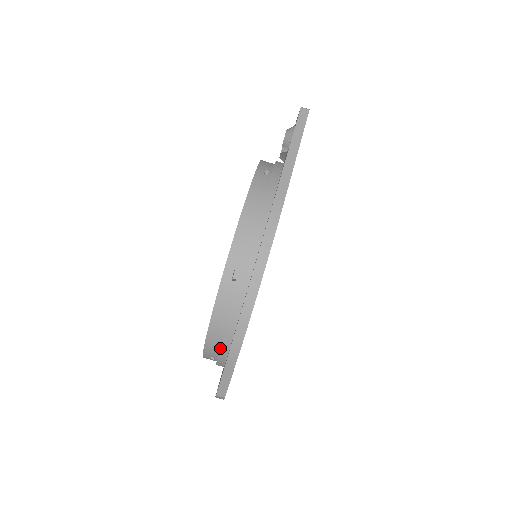
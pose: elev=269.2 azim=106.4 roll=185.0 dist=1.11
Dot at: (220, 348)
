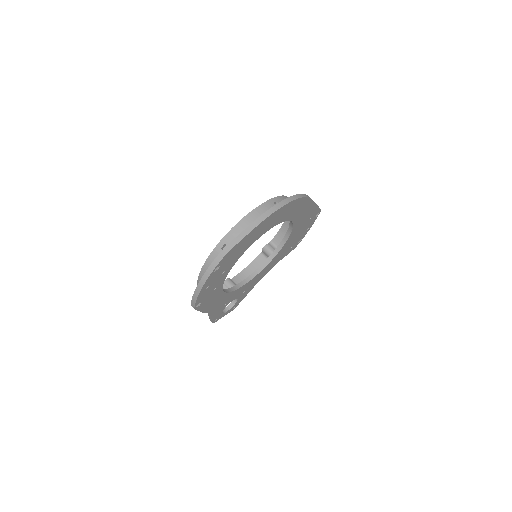
Dot at: (243, 229)
